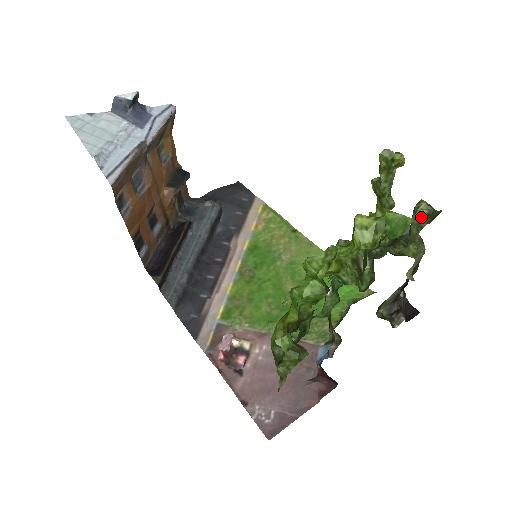
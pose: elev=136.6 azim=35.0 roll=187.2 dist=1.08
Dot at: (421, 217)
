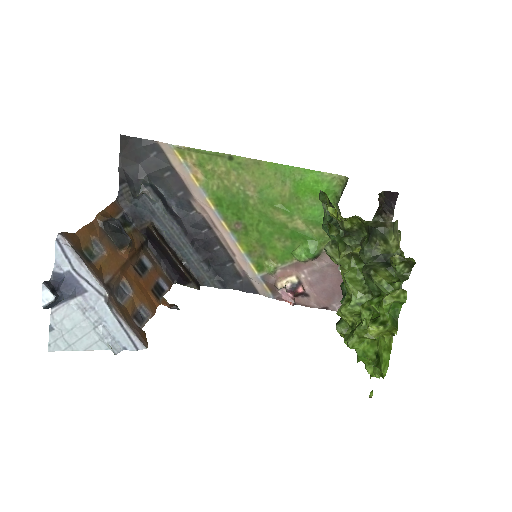
Dot at: (402, 271)
